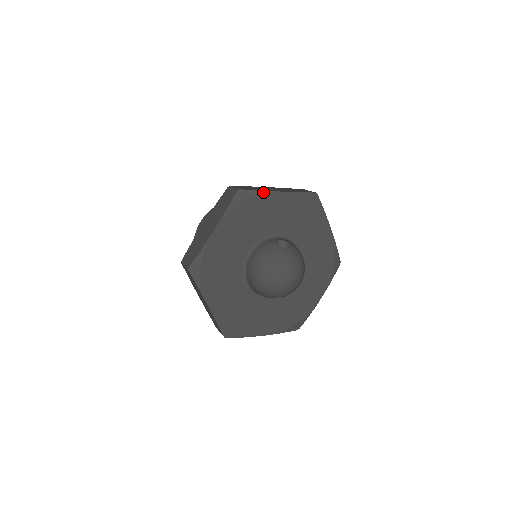
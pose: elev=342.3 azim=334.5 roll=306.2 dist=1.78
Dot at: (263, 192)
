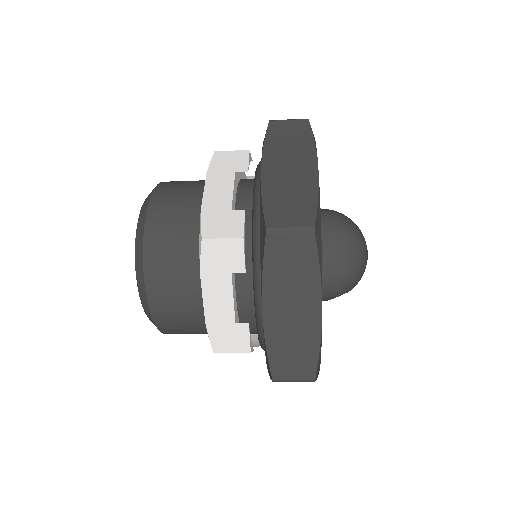
Dot at: occluded
